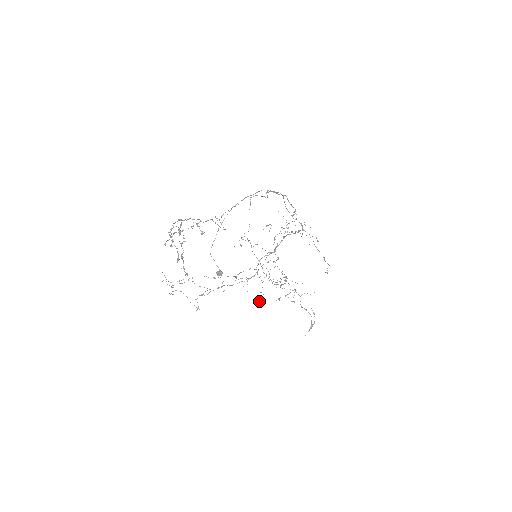
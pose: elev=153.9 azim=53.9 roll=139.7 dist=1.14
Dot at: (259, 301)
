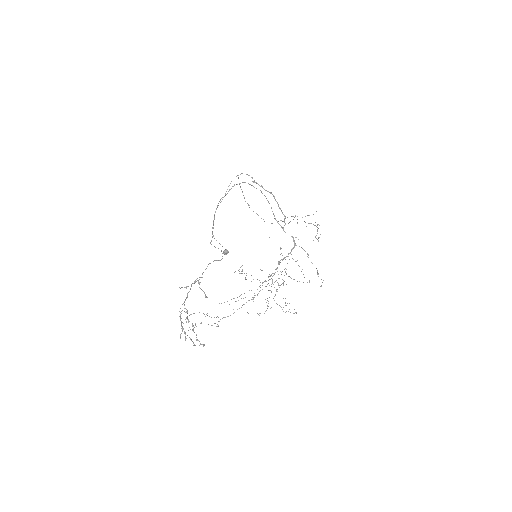
Dot at: occluded
